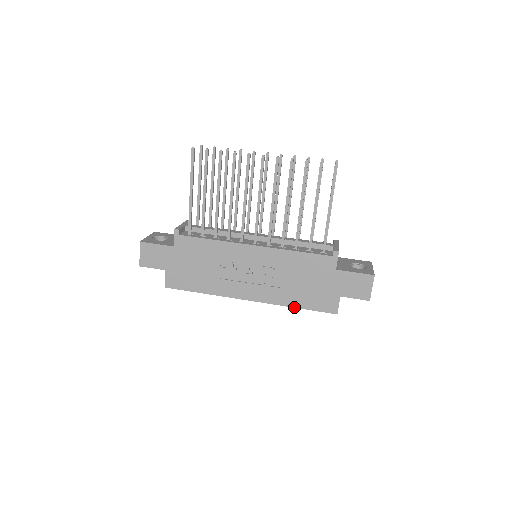
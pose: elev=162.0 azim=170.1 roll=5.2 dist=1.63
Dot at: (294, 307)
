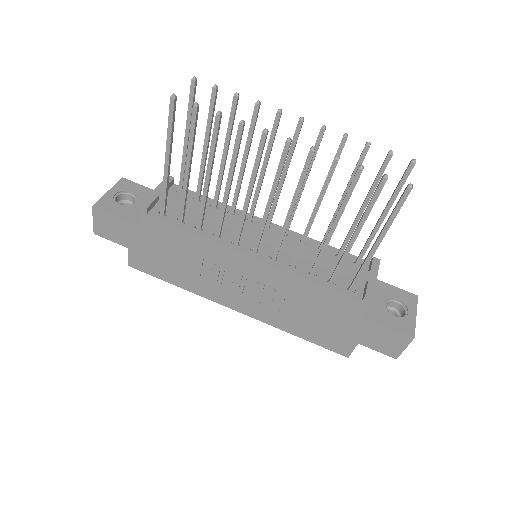
Dot at: (293, 334)
